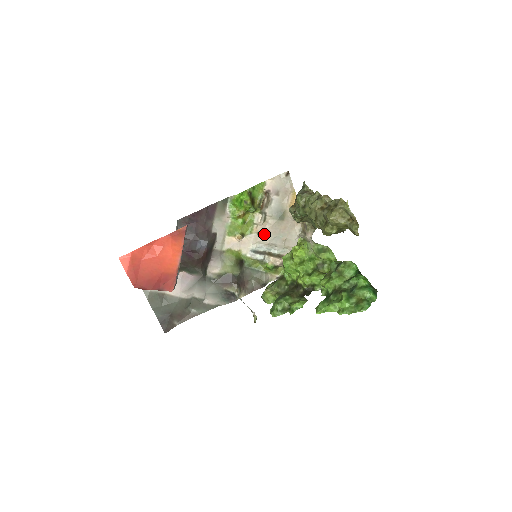
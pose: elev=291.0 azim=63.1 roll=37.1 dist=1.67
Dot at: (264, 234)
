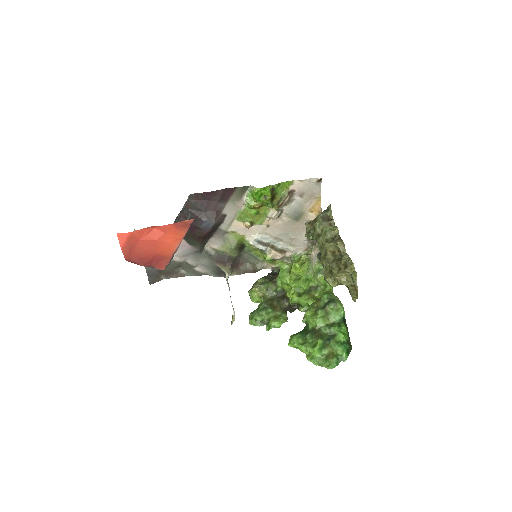
Dot at: (274, 228)
